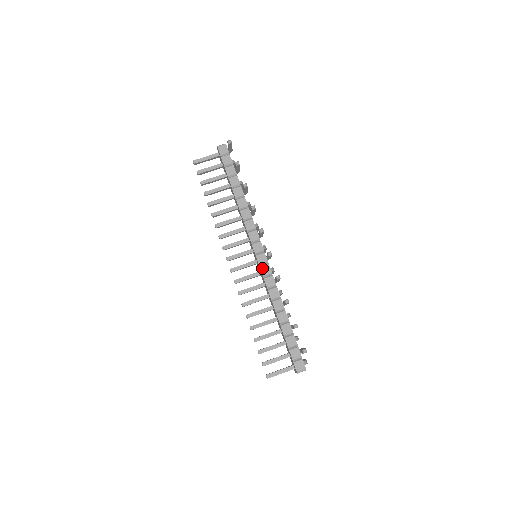
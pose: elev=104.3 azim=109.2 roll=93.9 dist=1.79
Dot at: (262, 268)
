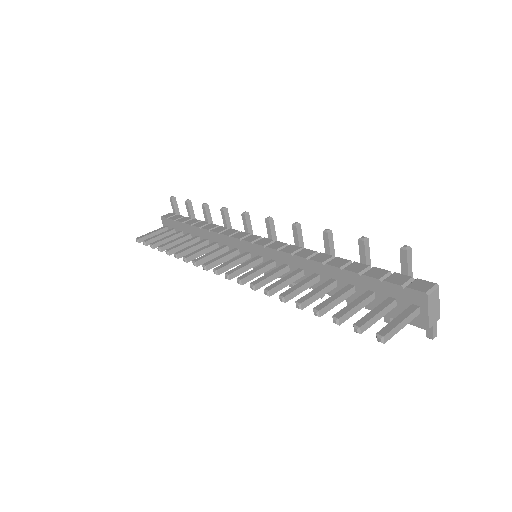
Dot at: (270, 246)
